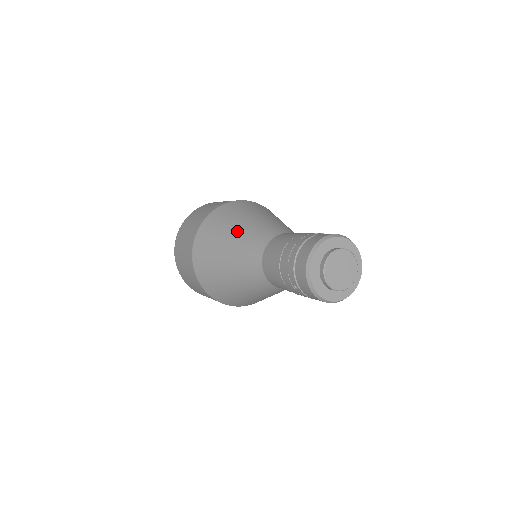
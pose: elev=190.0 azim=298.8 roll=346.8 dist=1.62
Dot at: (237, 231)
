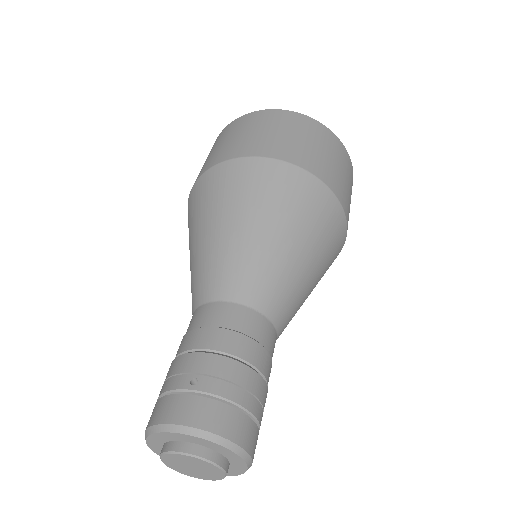
Dot at: (196, 245)
